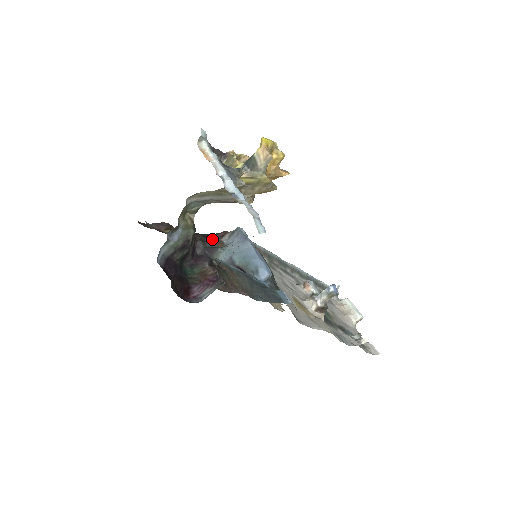
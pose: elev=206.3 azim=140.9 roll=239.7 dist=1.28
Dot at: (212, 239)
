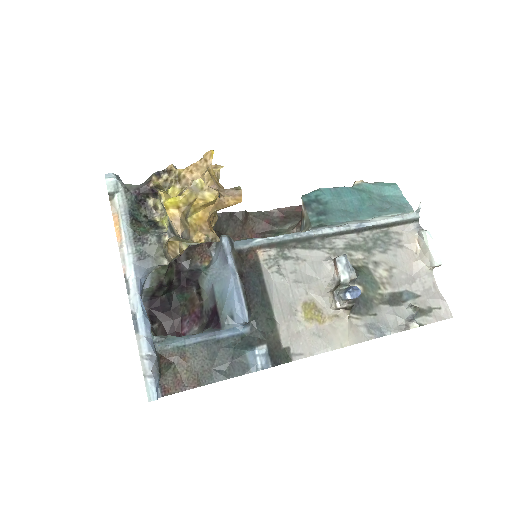
Dot at: (199, 250)
